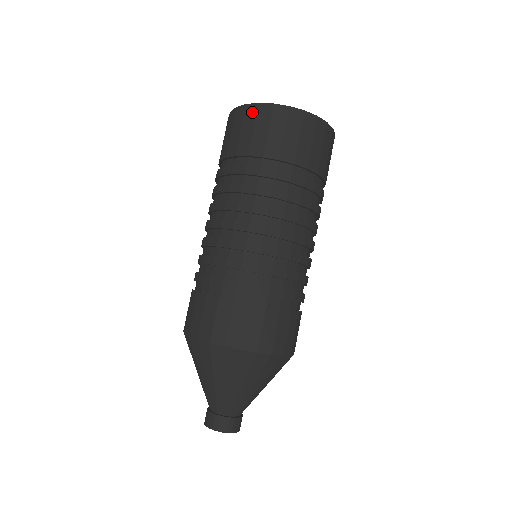
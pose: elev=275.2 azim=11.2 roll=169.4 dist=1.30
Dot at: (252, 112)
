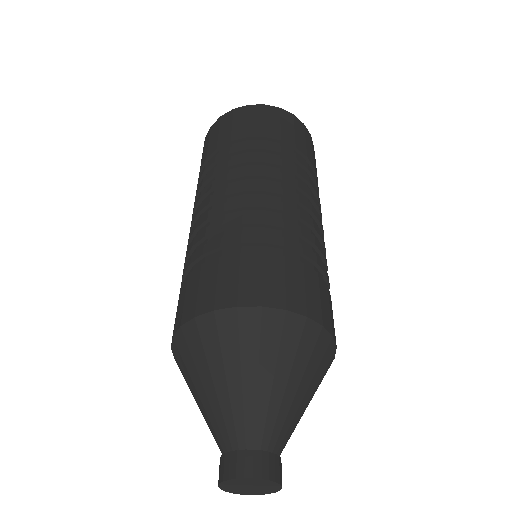
Dot at: occluded
